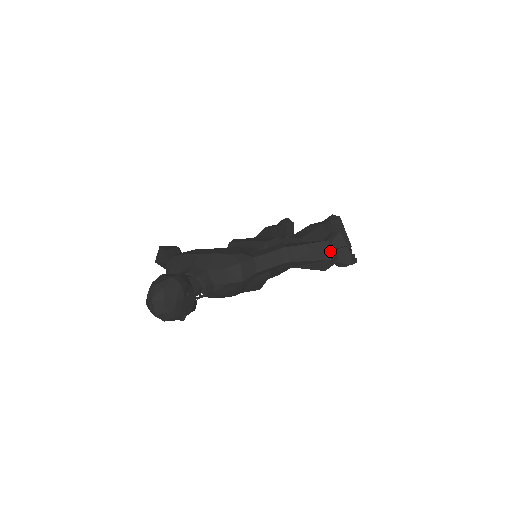
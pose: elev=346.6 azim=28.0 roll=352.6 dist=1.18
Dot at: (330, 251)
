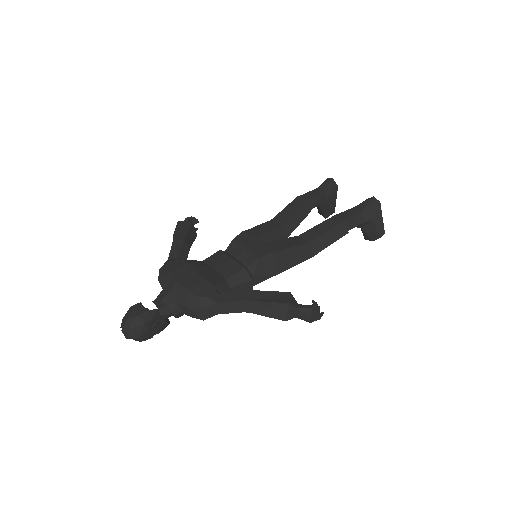
Dot at: (287, 313)
